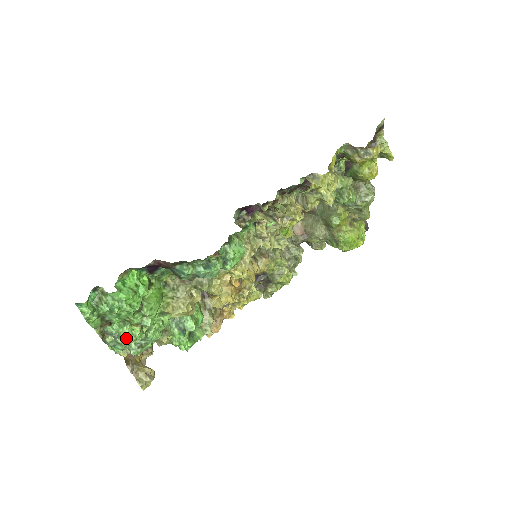
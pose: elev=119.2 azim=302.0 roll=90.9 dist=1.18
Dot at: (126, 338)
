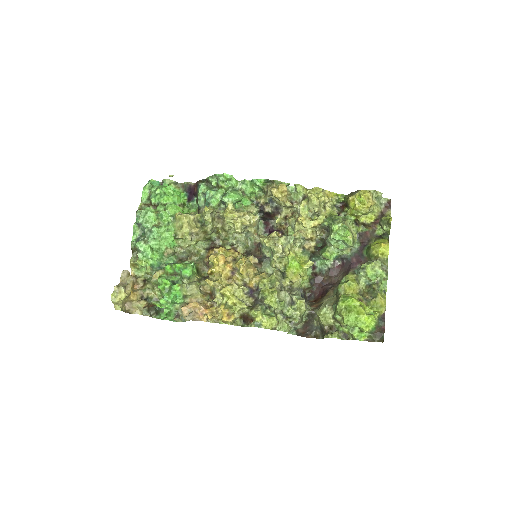
Dot at: (146, 212)
